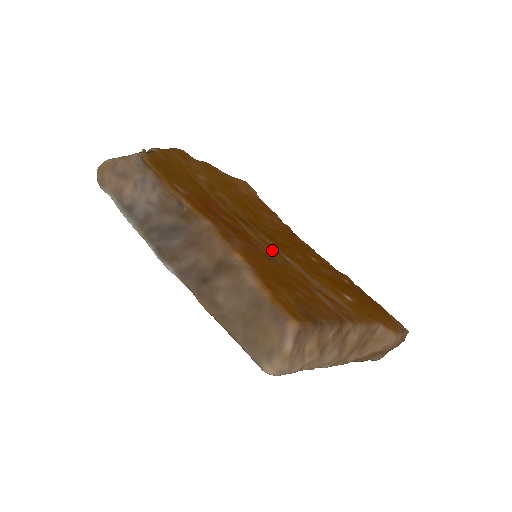
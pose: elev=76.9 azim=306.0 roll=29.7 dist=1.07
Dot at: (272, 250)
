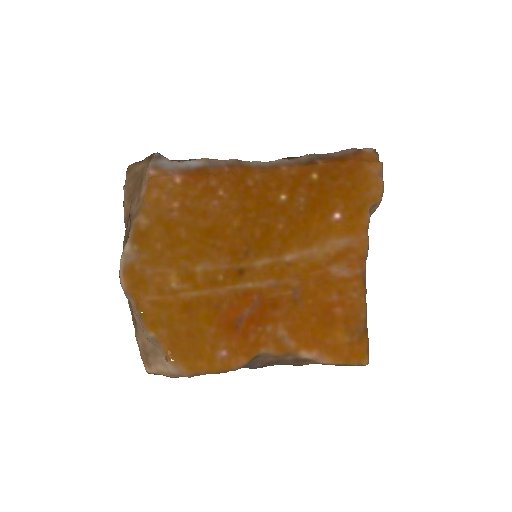
Dot at: (279, 273)
